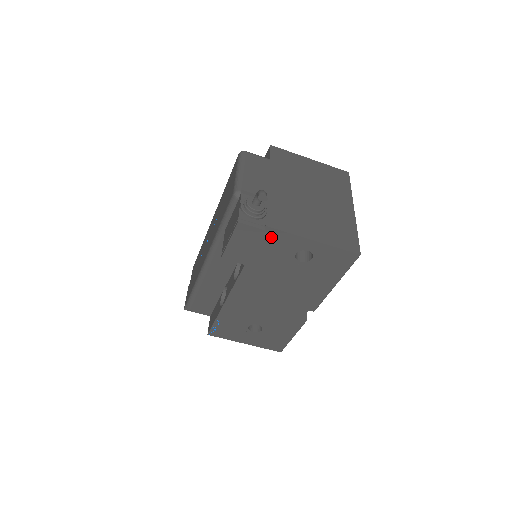
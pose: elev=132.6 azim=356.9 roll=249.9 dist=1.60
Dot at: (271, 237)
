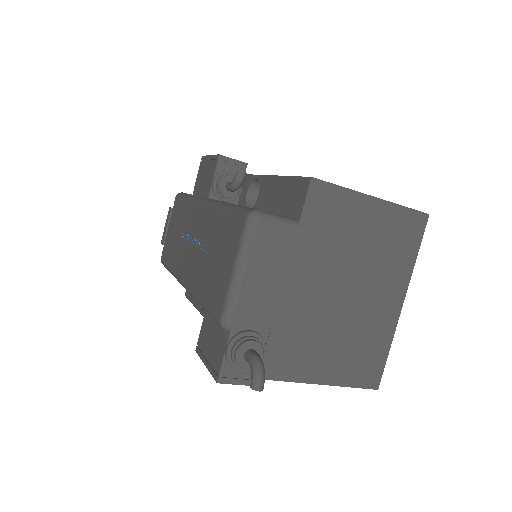
Dot at: occluded
